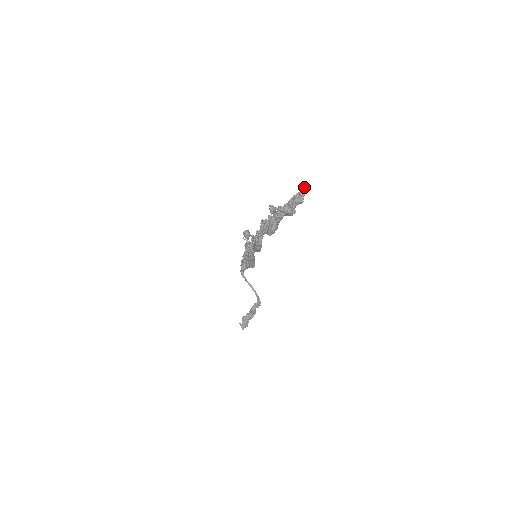
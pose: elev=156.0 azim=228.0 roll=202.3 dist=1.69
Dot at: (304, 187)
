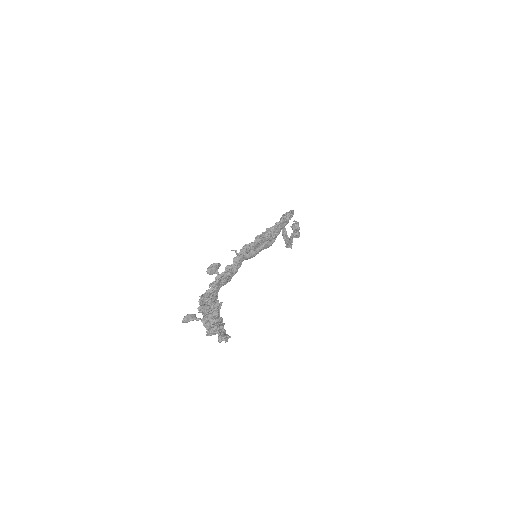
Dot at: (225, 338)
